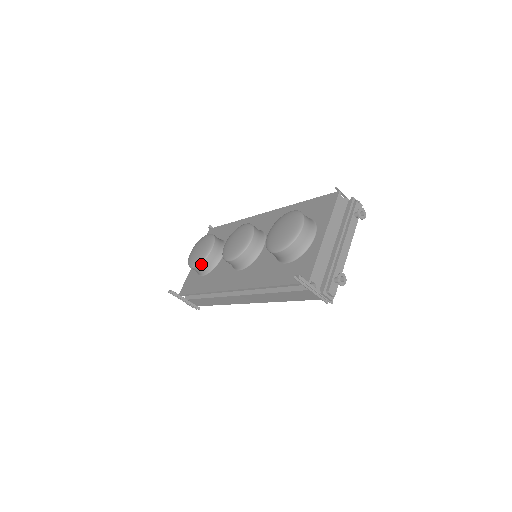
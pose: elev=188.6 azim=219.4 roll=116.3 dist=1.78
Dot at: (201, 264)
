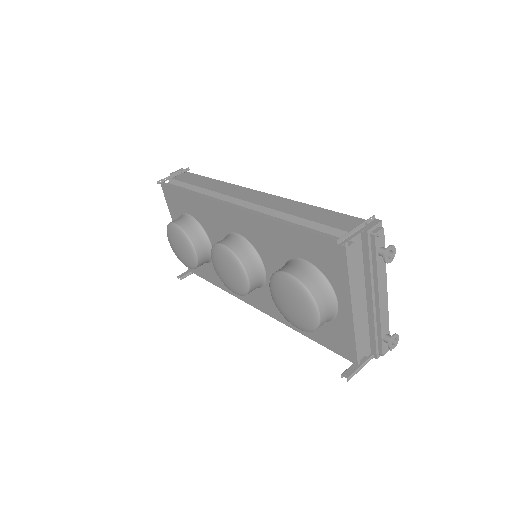
Dot at: occluded
